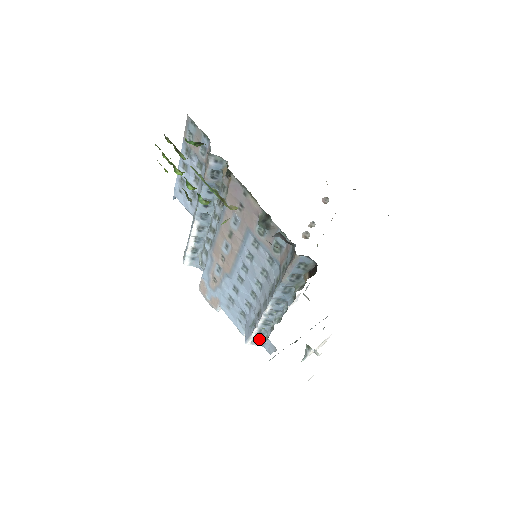
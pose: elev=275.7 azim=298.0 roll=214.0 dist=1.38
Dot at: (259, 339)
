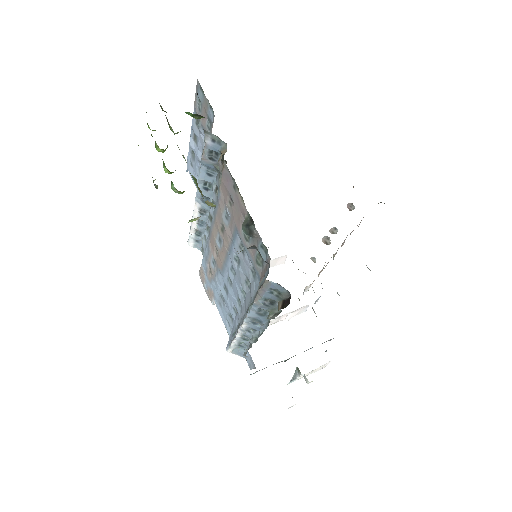
Dot at: (240, 350)
